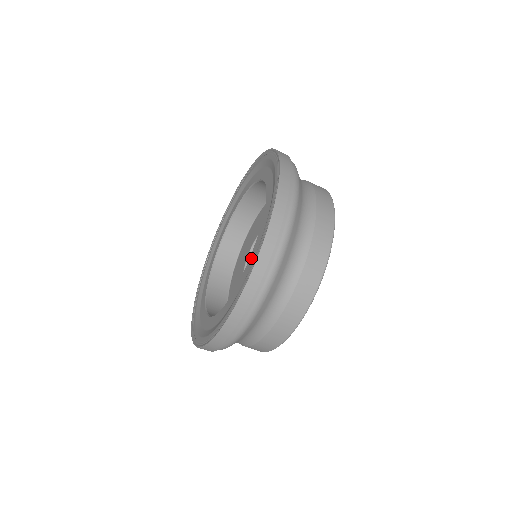
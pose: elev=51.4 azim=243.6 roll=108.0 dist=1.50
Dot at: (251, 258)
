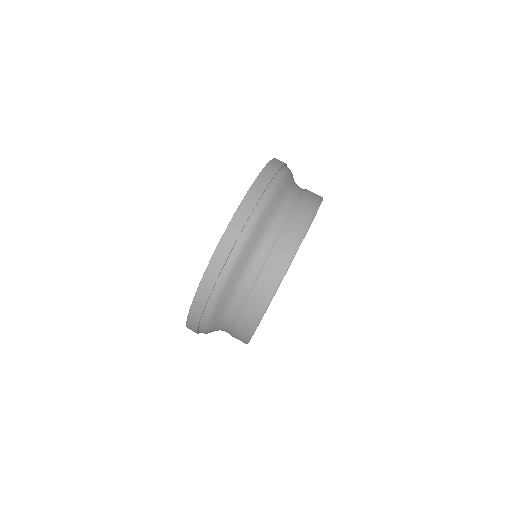
Dot at: occluded
